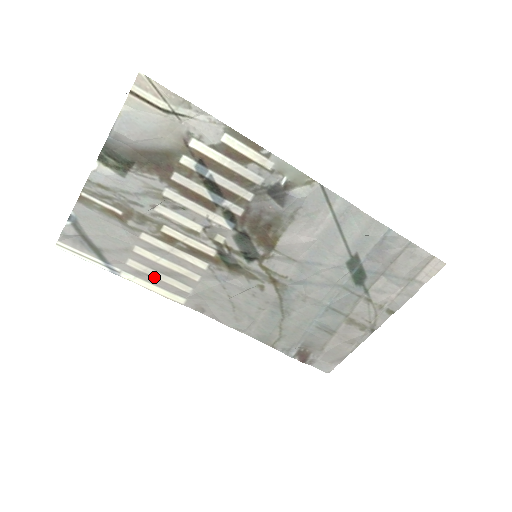
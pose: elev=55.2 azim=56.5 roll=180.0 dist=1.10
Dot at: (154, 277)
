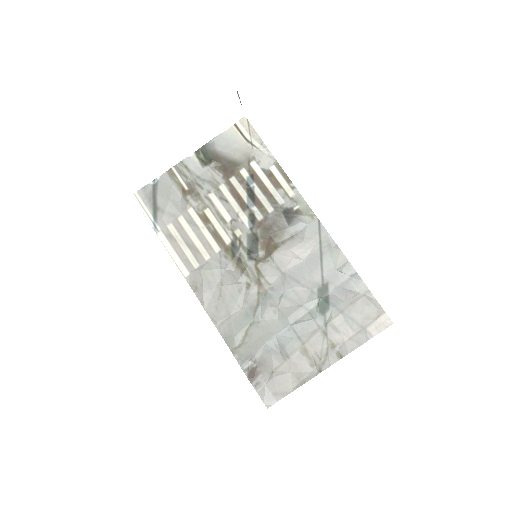
Dot at: (179, 244)
